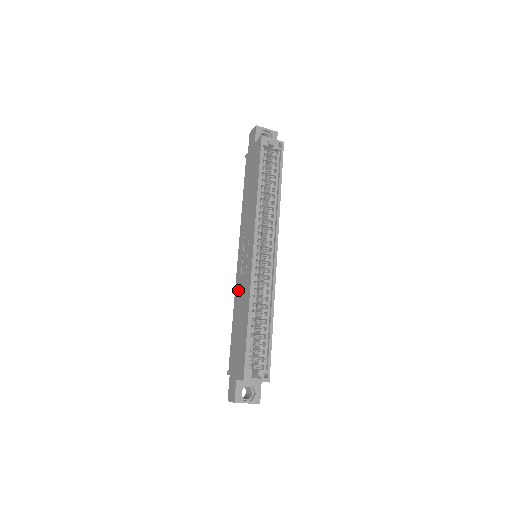
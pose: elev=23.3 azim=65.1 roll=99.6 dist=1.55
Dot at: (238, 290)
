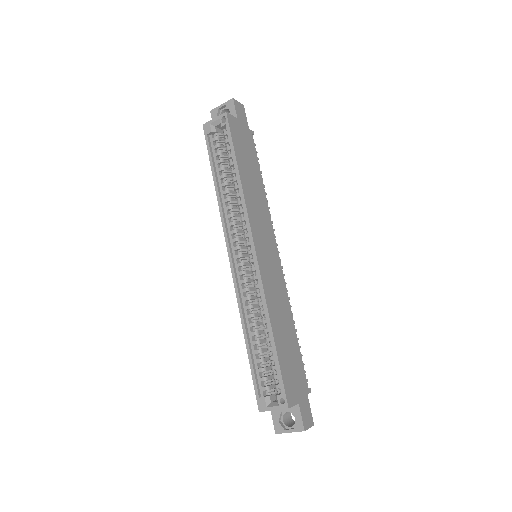
Dot at: occluded
